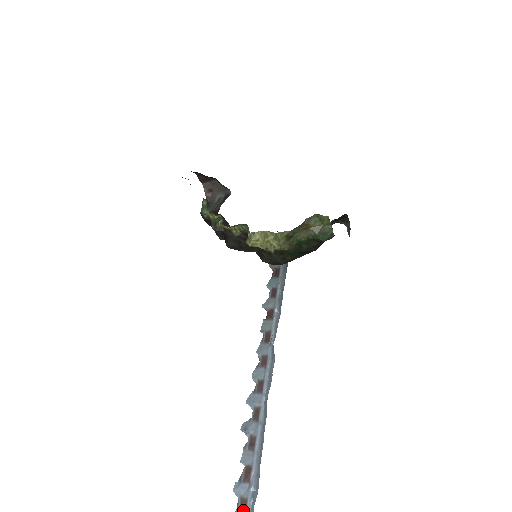
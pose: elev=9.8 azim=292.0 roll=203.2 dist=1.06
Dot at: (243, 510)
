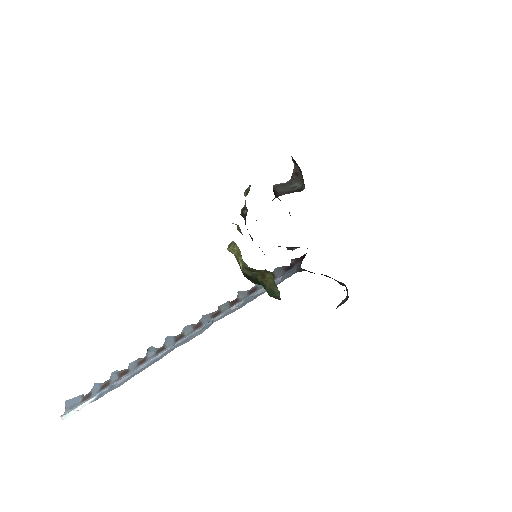
Dot at: (103, 387)
